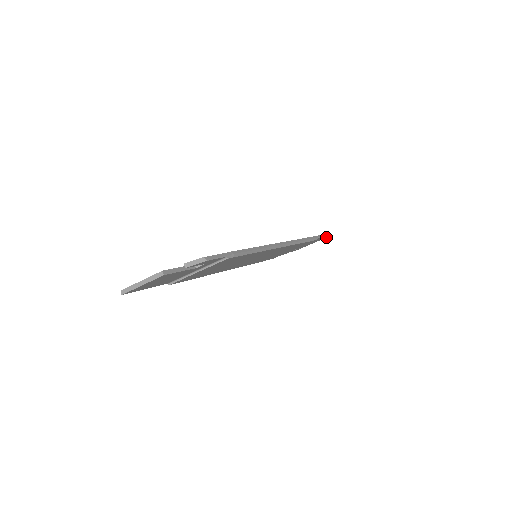
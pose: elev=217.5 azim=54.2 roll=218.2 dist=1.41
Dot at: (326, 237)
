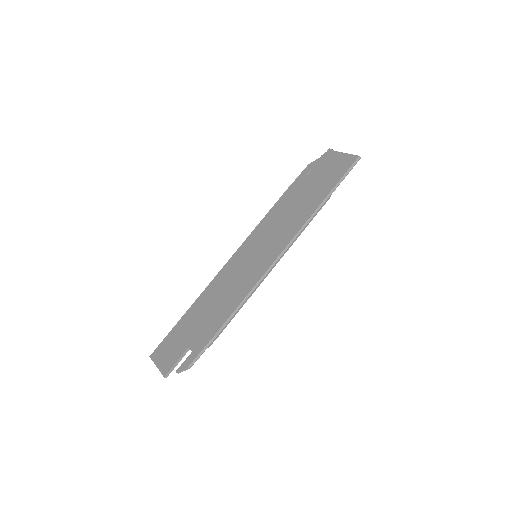
Dot at: (355, 158)
